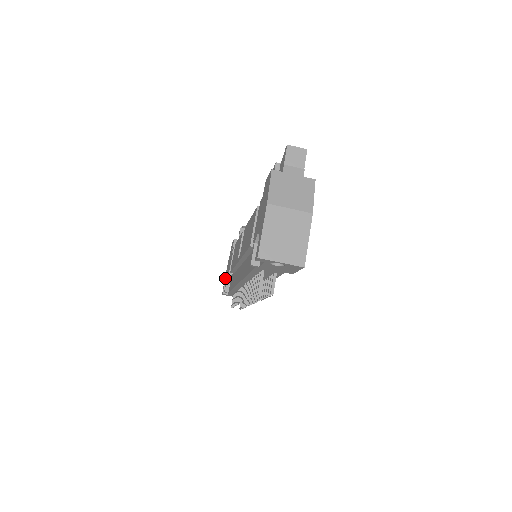
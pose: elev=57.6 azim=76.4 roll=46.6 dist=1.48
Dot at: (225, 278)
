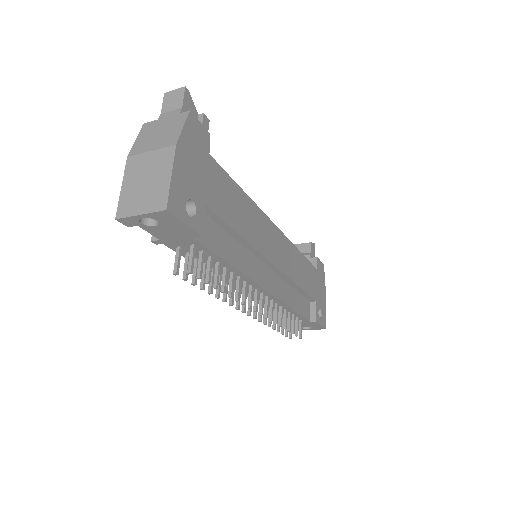
Dot at: occluded
